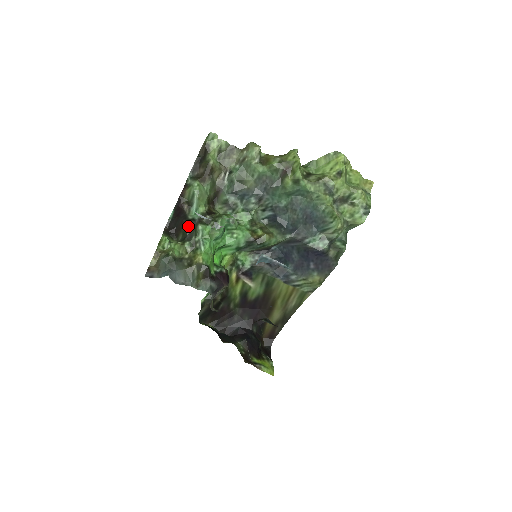
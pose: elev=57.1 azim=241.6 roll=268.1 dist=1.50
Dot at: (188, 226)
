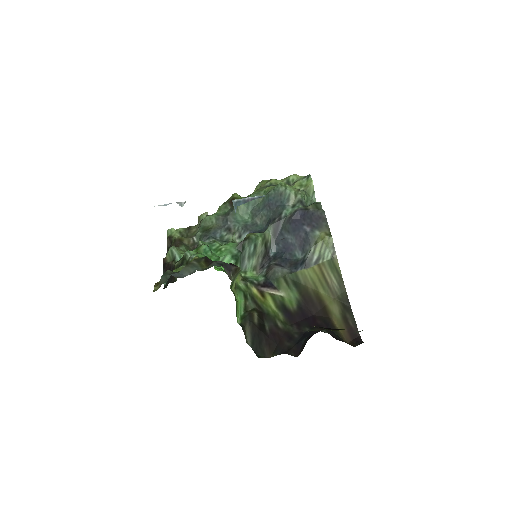
Dot at: (177, 263)
